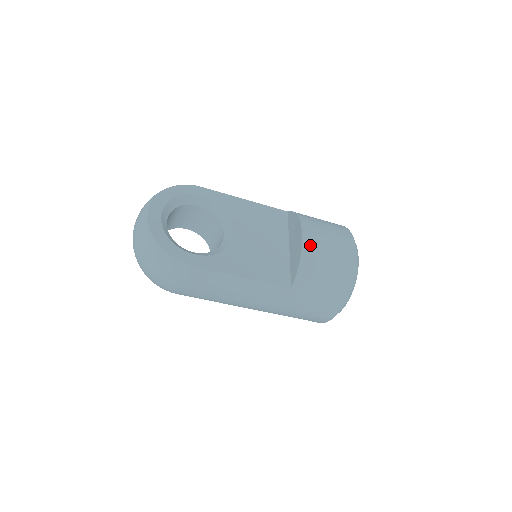
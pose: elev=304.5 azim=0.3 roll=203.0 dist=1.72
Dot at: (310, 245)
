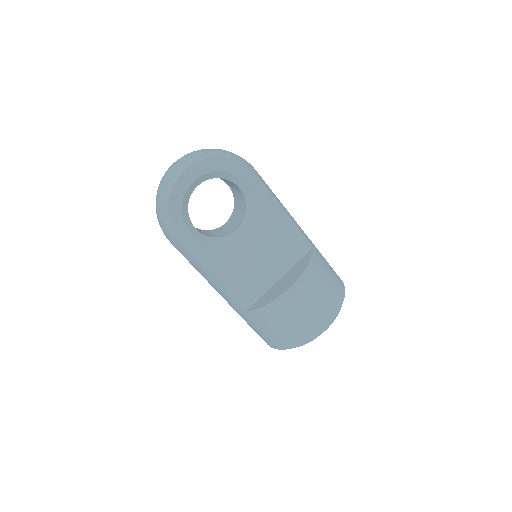
Dot at: (286, 301)
